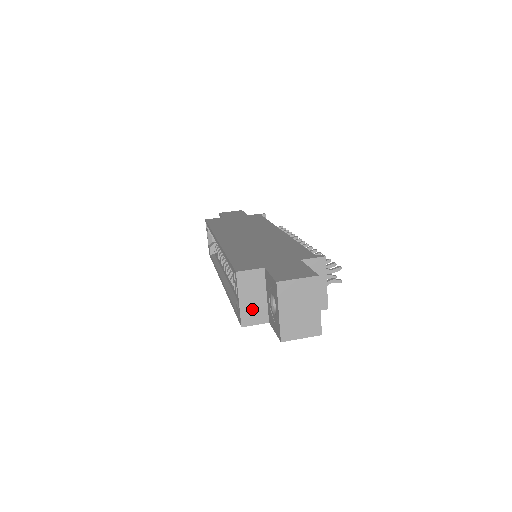
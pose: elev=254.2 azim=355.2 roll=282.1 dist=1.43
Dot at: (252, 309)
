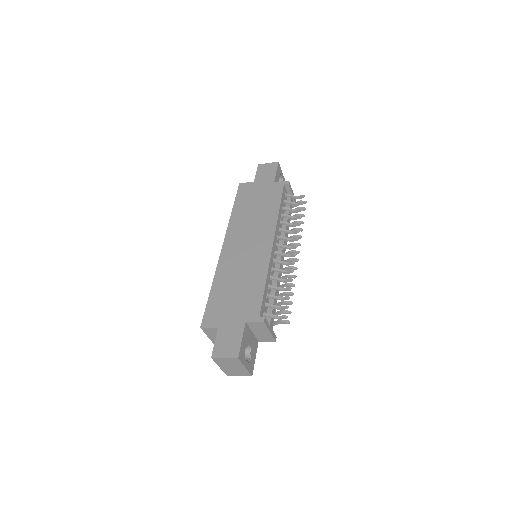
Dot at: occluded
